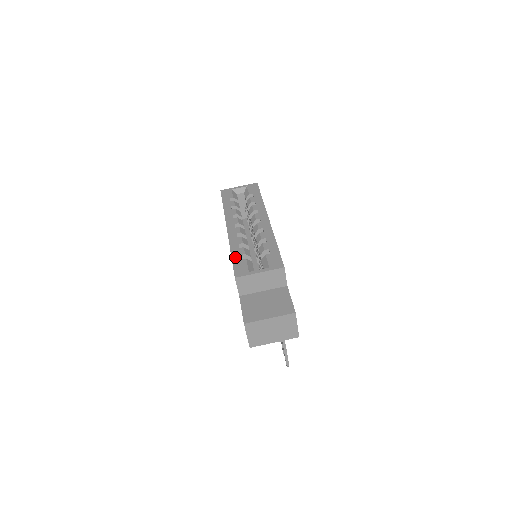
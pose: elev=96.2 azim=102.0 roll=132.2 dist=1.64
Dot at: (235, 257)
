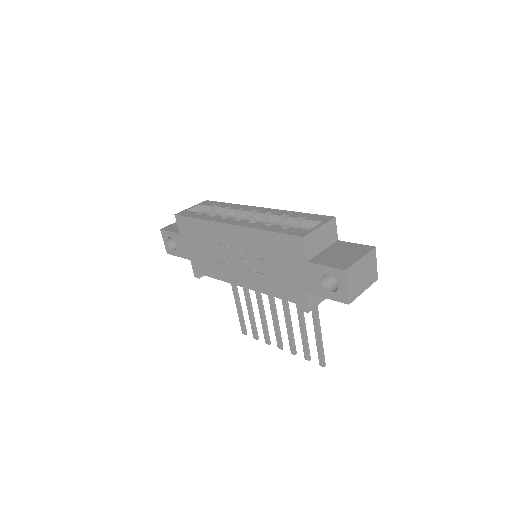
Dot at: (277, 230)
